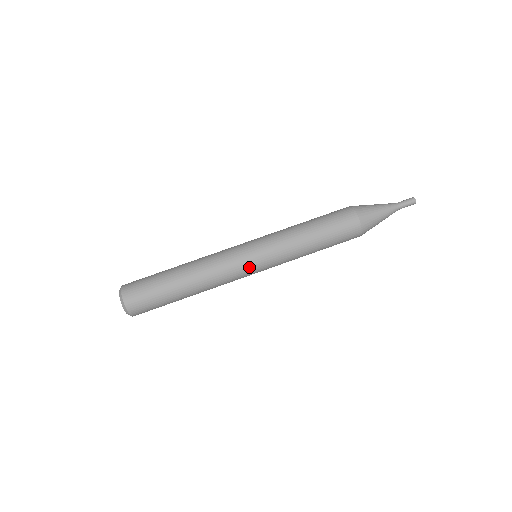
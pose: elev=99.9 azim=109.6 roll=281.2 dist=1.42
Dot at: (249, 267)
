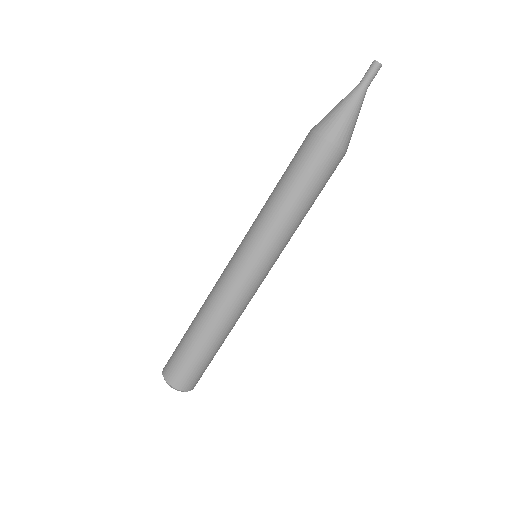
Dot at: occluded
